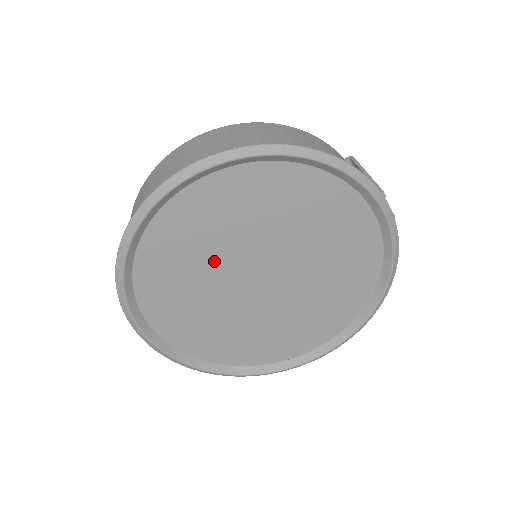
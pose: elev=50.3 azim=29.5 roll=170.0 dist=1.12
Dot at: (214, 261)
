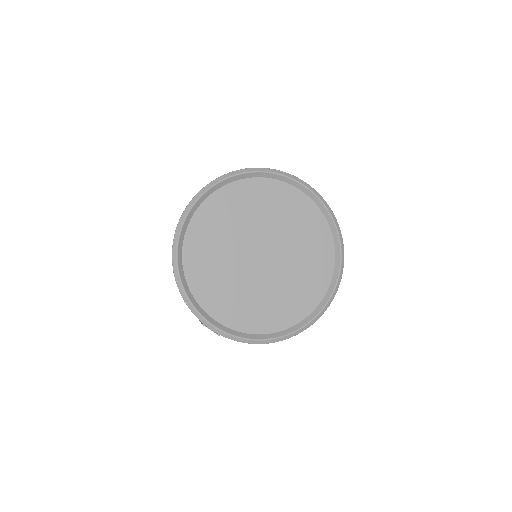
Dot at: (228, 253)
